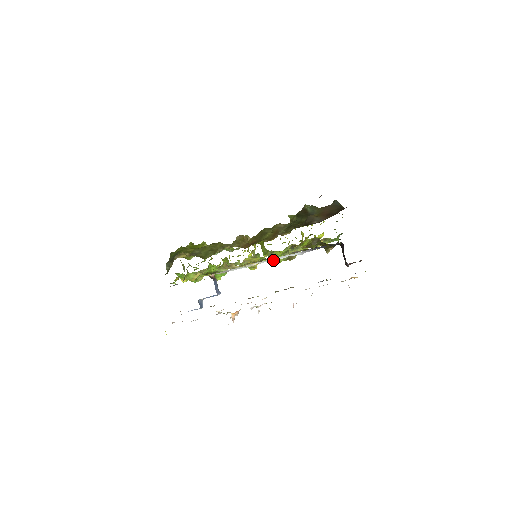
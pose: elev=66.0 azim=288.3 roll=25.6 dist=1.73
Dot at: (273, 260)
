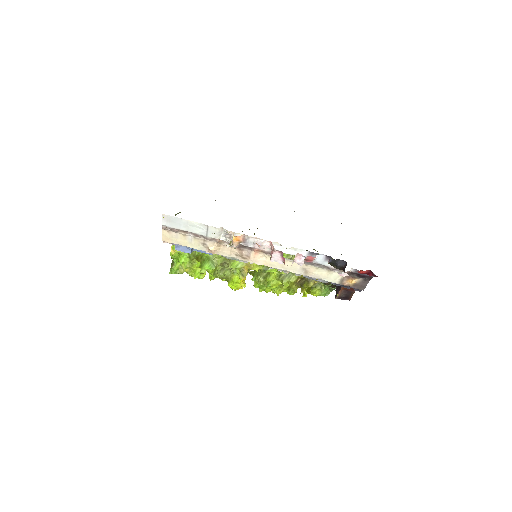
Dot at: occluded
